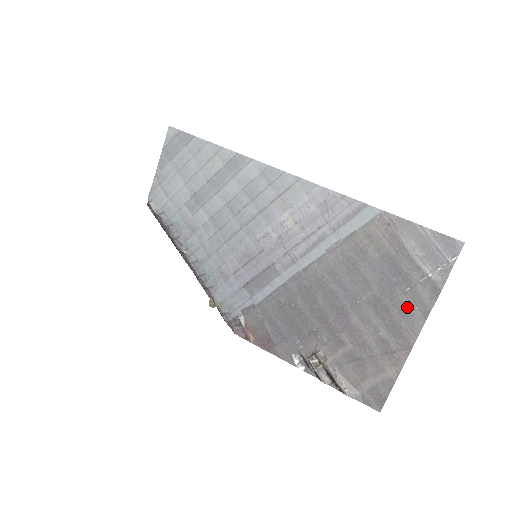
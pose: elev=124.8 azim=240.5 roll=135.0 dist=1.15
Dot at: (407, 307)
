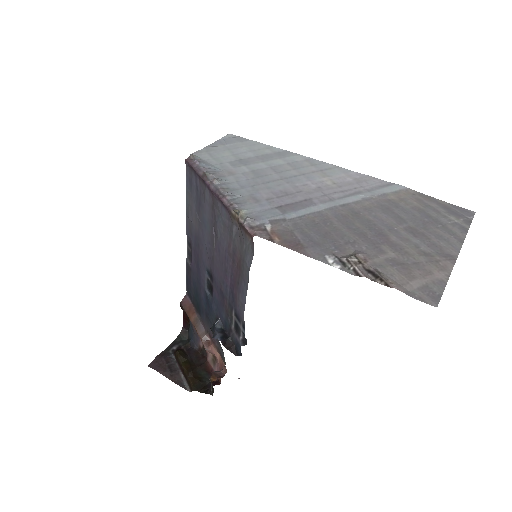
Dot at: (442, 235)
